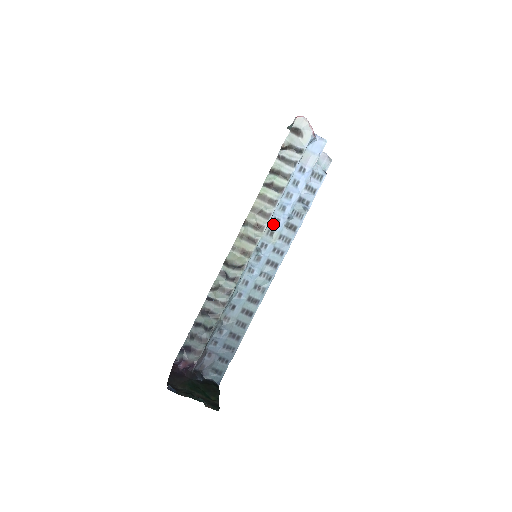
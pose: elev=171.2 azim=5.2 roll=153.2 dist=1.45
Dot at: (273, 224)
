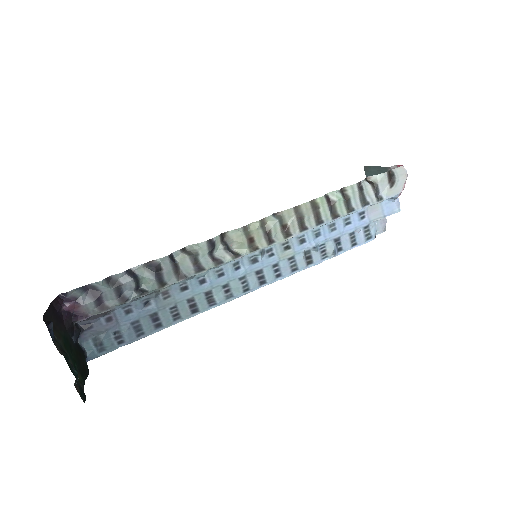
Dot at: (297, 240)
